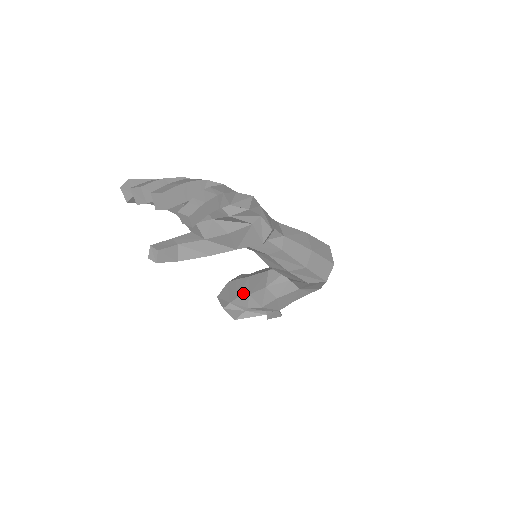
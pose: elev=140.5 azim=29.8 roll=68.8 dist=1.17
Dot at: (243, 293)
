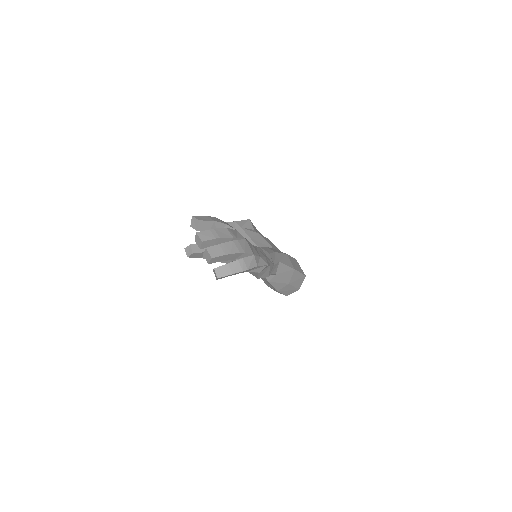
Dot at: occluded
